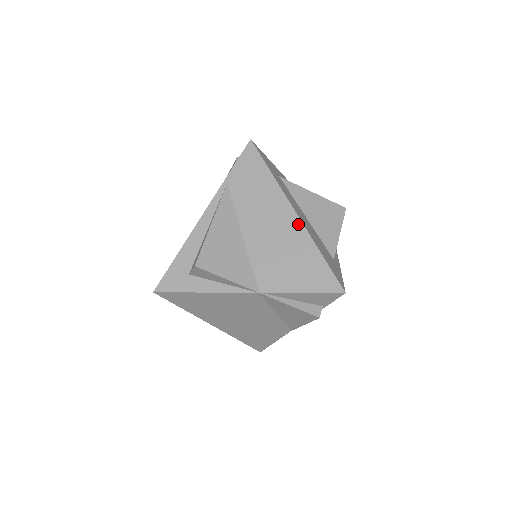
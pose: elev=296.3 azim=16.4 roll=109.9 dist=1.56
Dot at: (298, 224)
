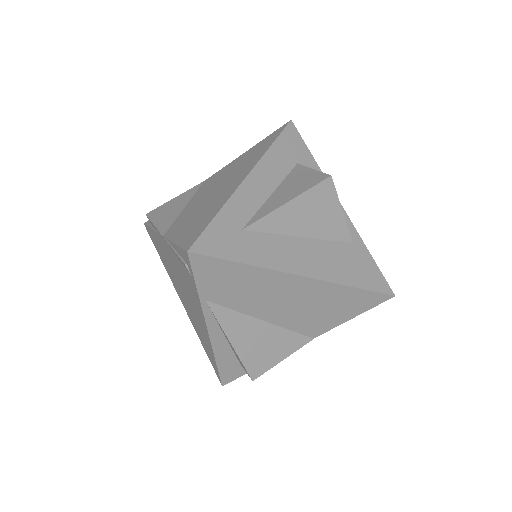
Dot at: (313, 283)
